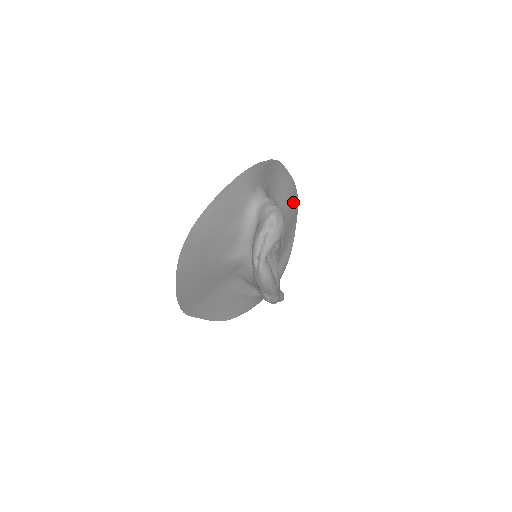
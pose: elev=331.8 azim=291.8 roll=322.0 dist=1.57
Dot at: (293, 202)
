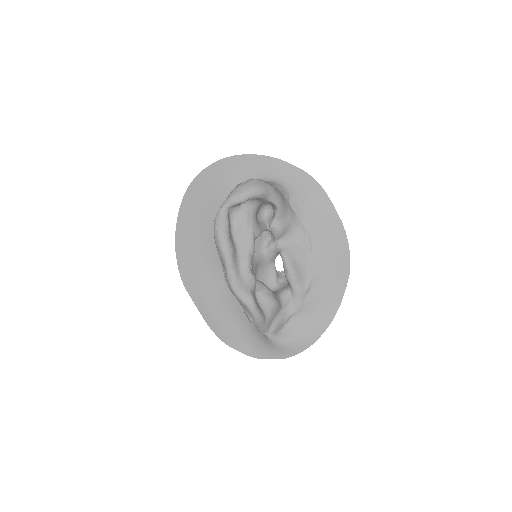
Dot at: (338, 249)
